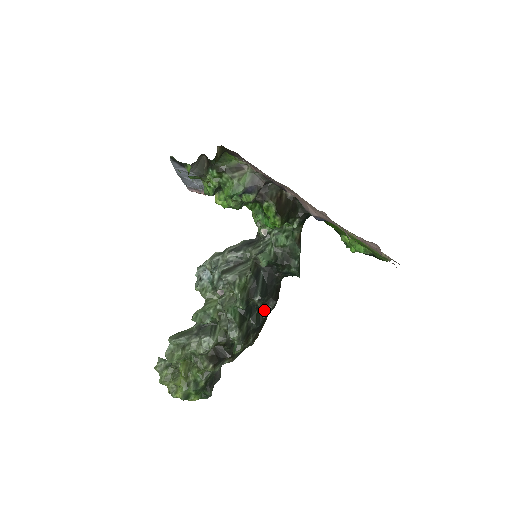
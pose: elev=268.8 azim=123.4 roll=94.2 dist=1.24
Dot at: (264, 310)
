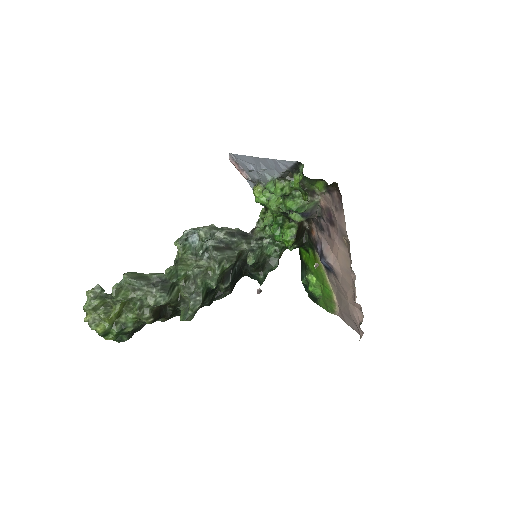
Dot at: (219, 294)
